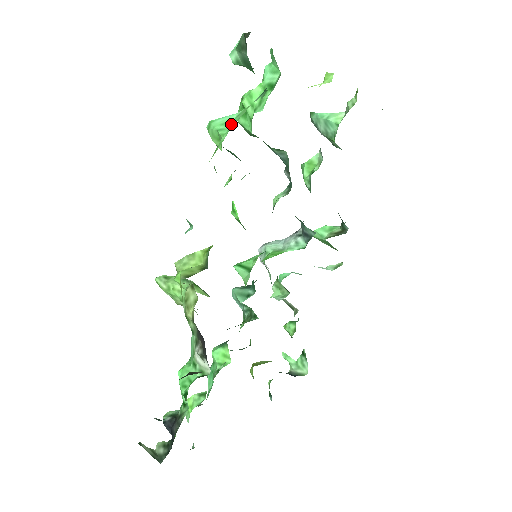
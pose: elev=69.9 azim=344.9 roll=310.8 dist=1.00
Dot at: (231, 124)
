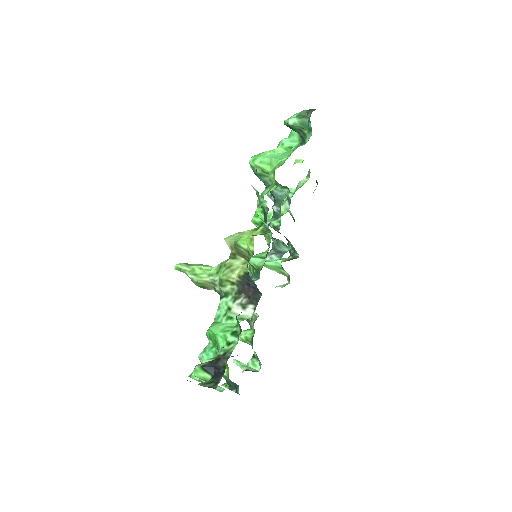
Dot at: (282, 156)
